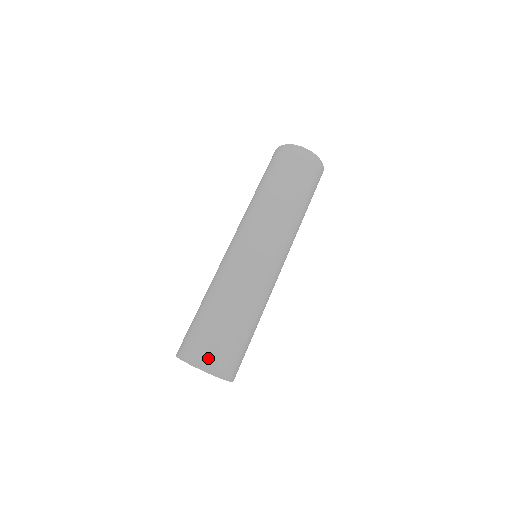
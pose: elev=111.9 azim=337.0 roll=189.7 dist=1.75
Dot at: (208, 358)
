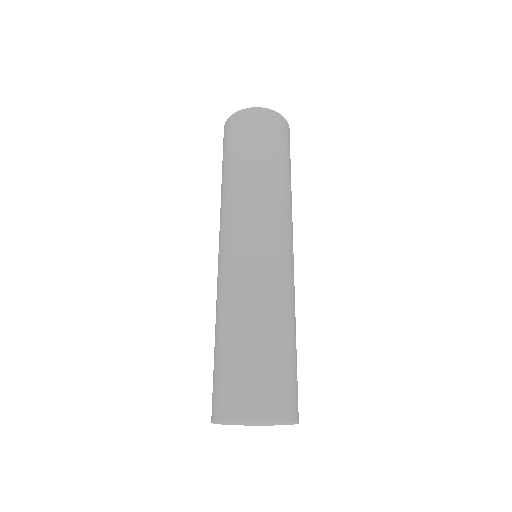
Dot at: (223, 409)
